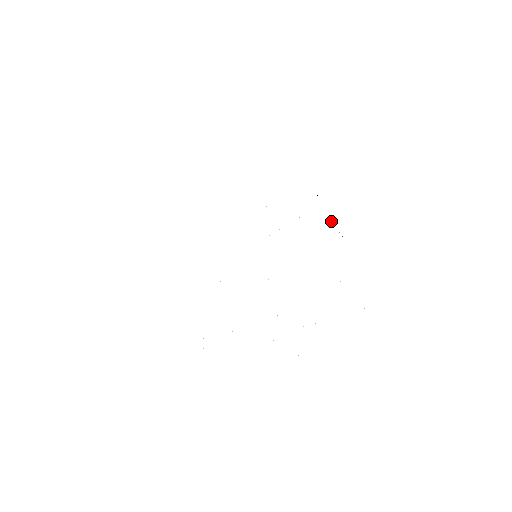
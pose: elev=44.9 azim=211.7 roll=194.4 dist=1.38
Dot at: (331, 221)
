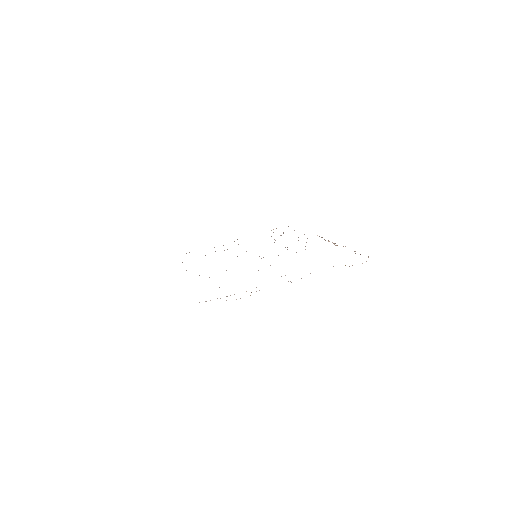
Dot at: occluded
